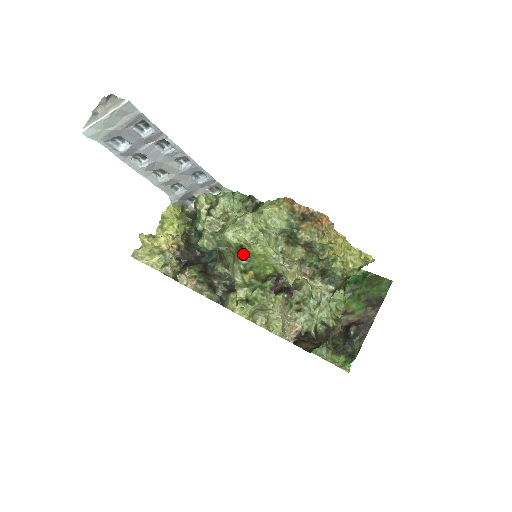
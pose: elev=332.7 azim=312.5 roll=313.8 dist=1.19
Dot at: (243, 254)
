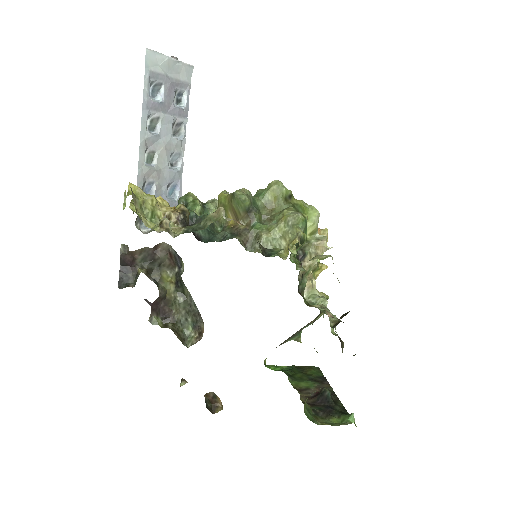
Dot at: (291, 204)
